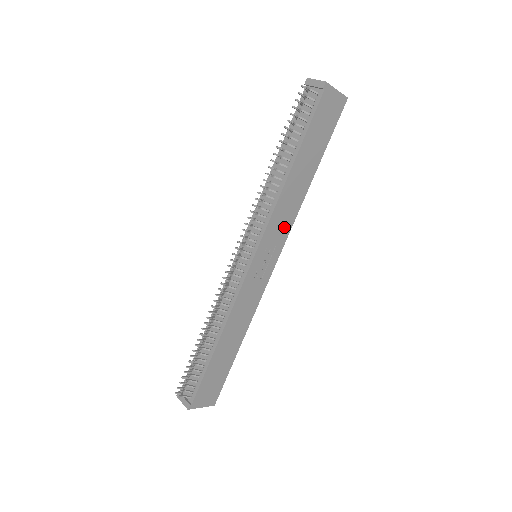
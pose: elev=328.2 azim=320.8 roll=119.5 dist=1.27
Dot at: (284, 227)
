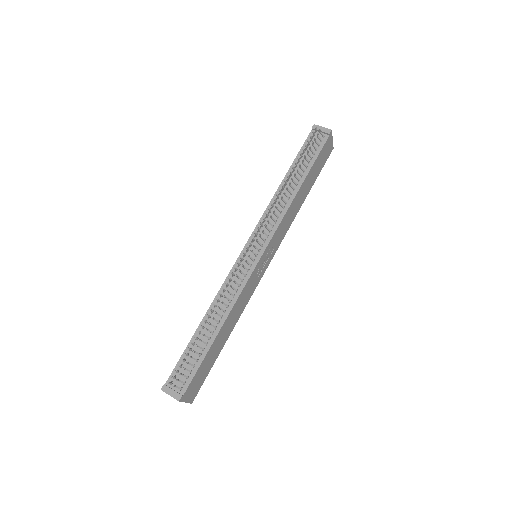
Dot at: (282, 235)
